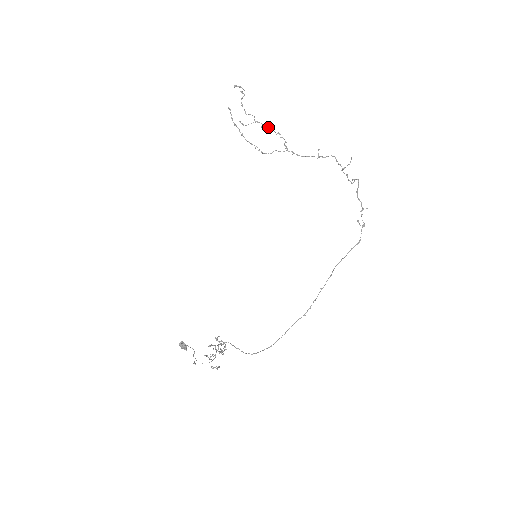
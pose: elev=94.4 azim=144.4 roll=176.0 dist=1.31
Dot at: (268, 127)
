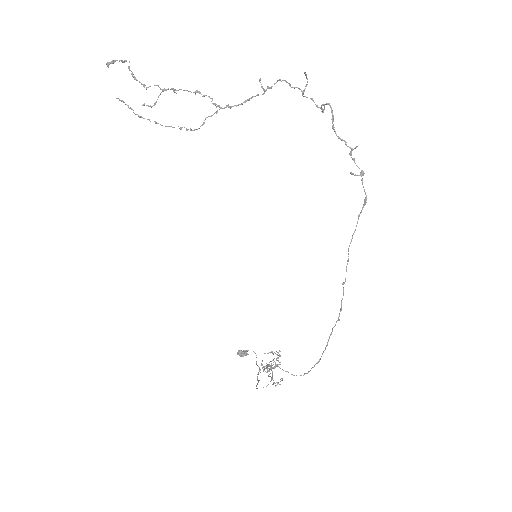
Dot at: occluded
